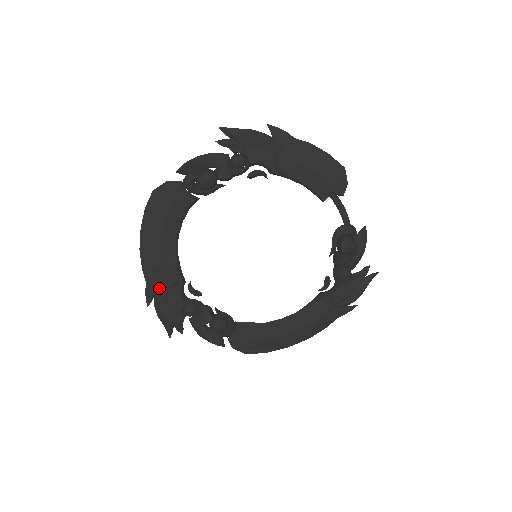
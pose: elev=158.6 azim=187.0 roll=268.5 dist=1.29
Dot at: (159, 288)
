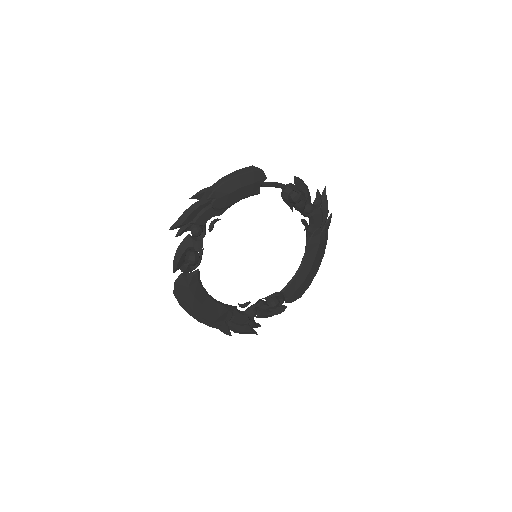
Dot at: (227, 324)
